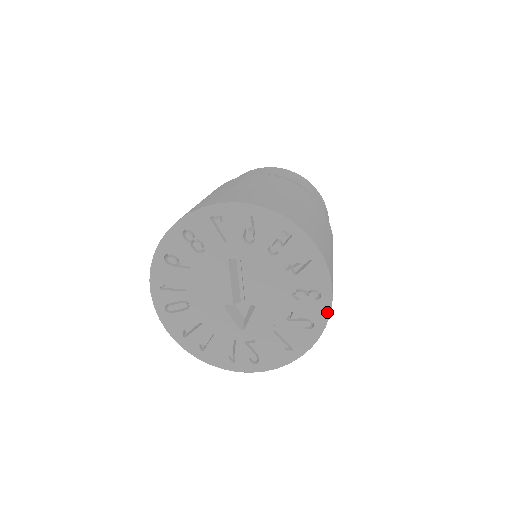
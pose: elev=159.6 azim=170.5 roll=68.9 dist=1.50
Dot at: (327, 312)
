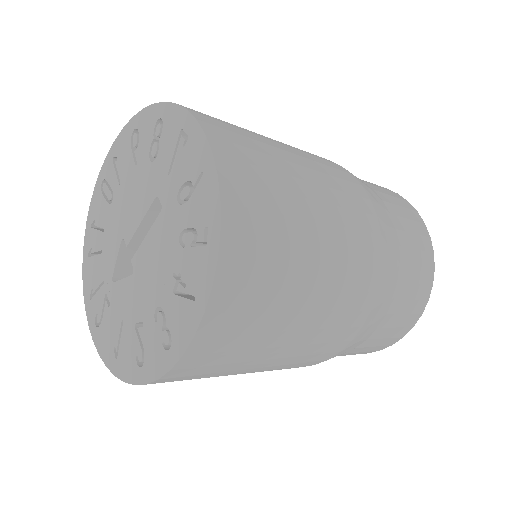
Dot at: (158, 373)
